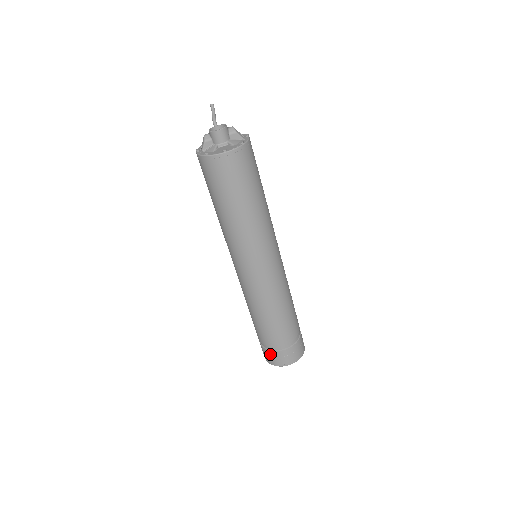
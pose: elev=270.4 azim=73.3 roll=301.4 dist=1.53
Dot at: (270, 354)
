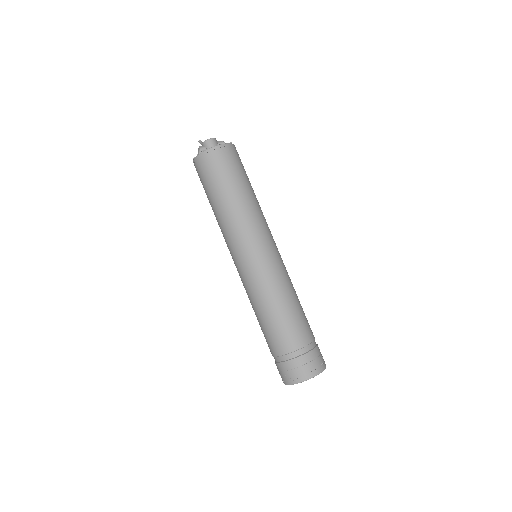
Dot at: (292, 366)
